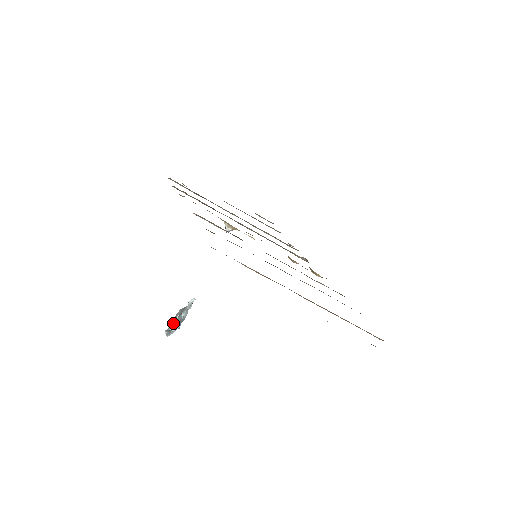
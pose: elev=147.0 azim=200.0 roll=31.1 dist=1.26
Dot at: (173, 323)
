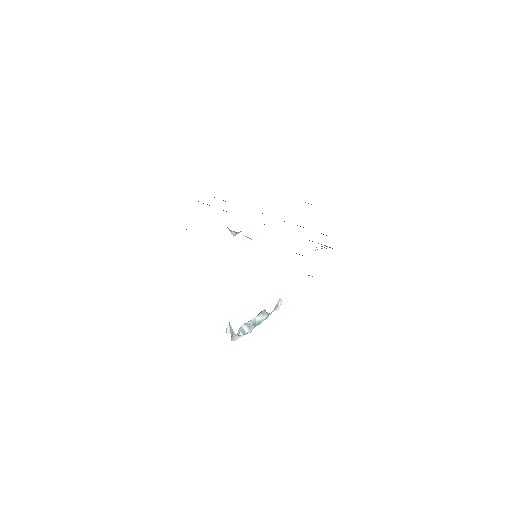
Dot at: (227, 329)
